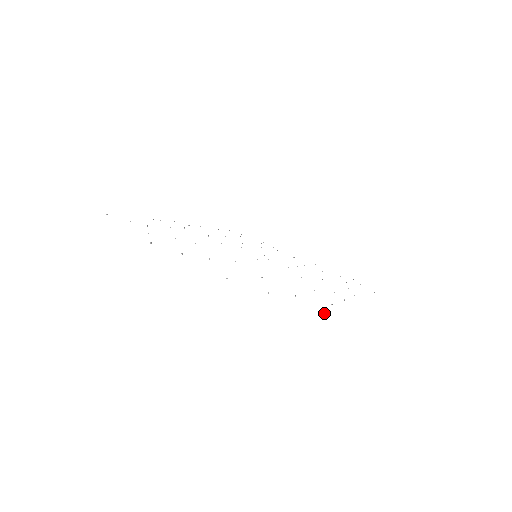
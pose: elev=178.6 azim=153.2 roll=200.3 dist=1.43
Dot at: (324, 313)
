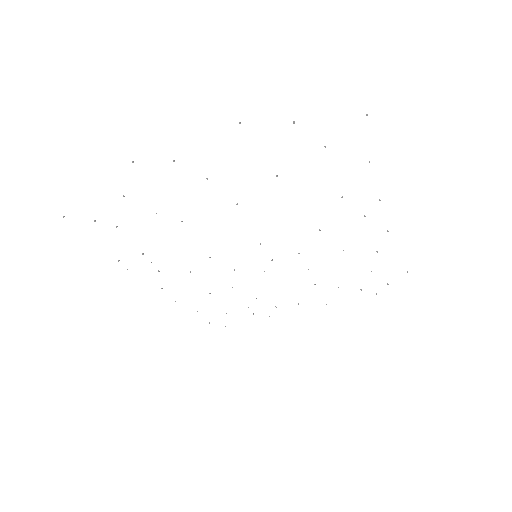
Dot at: (366, 114)
